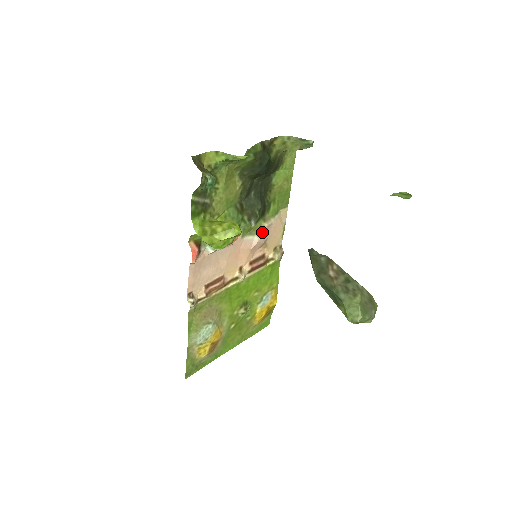
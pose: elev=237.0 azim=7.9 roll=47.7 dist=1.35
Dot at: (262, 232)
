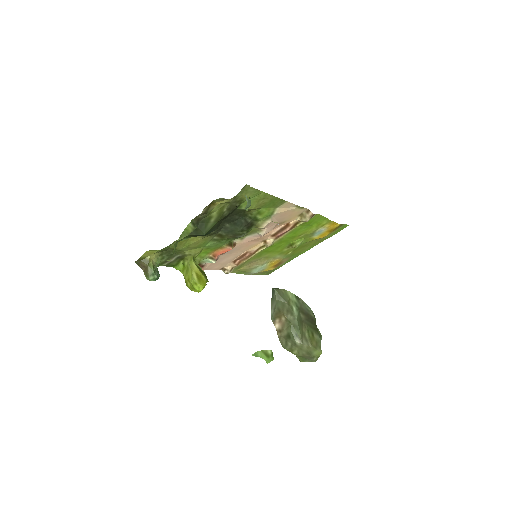
Dot at: (263, 228)
